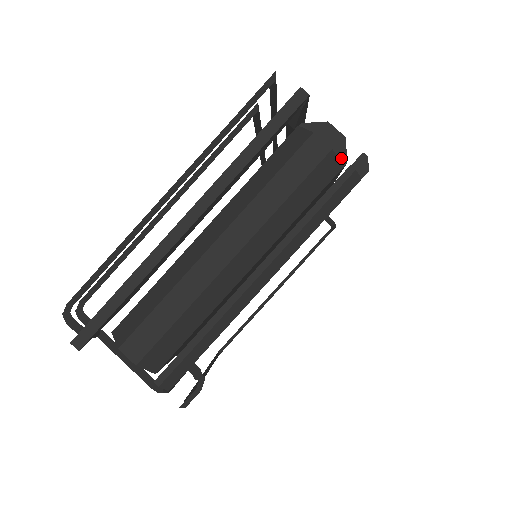
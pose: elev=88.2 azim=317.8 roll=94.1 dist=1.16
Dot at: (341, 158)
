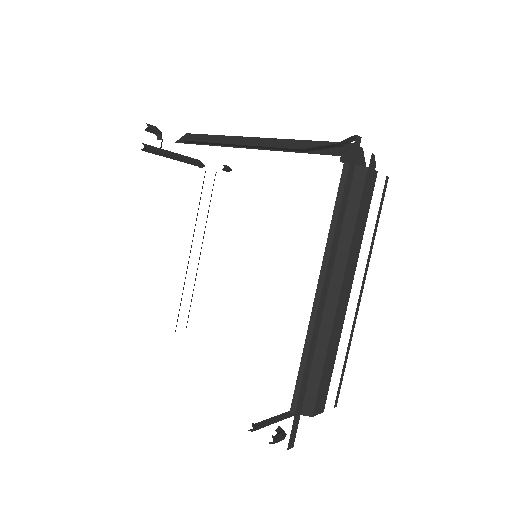
Dot at: occluded
